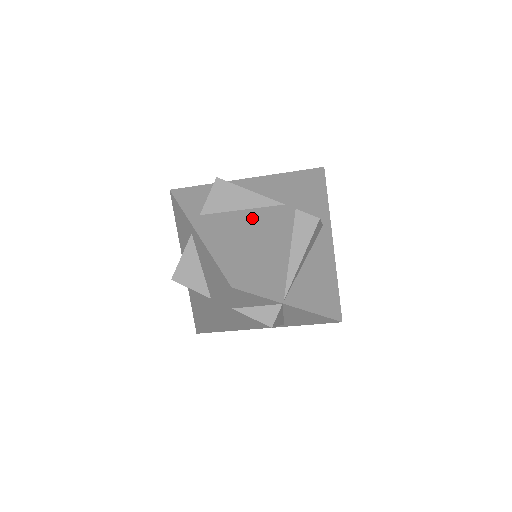
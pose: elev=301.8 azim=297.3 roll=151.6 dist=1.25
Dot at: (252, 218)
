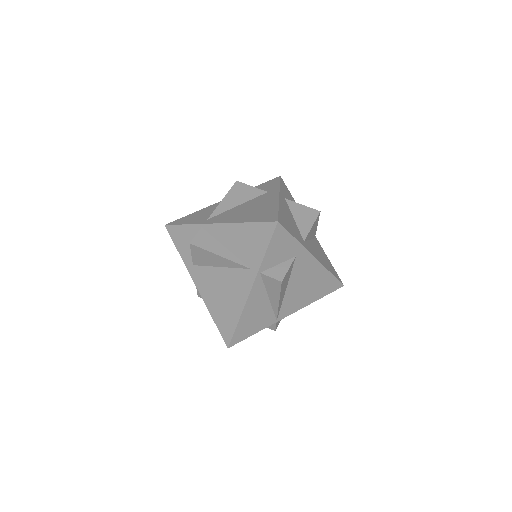
Dot at: (229, 280)
